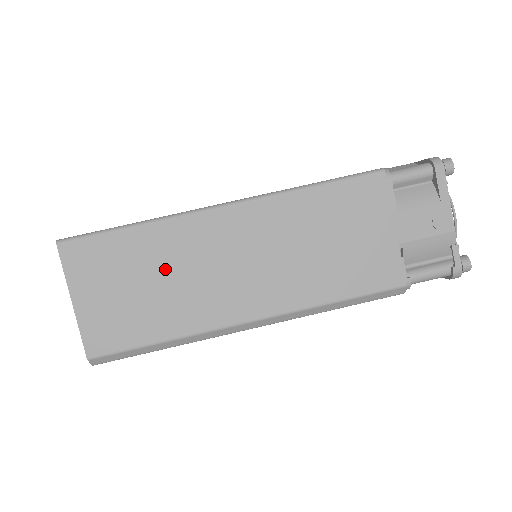
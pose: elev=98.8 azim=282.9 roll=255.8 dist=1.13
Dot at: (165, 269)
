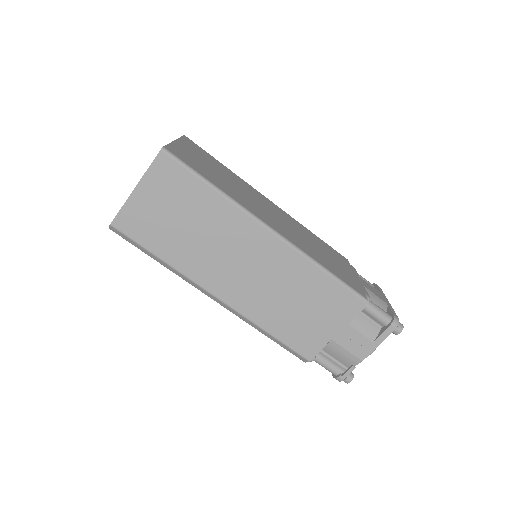
Dot at: (204, 227)
